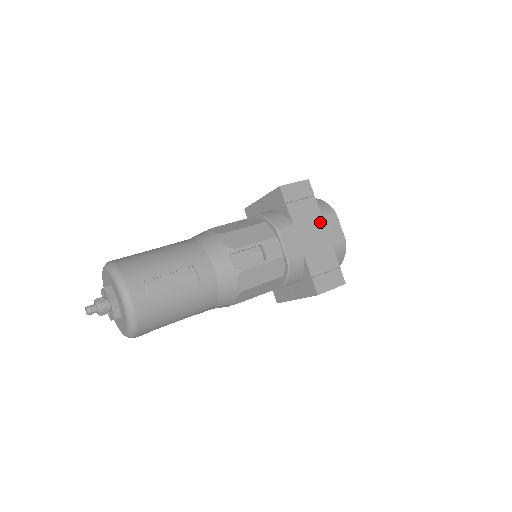
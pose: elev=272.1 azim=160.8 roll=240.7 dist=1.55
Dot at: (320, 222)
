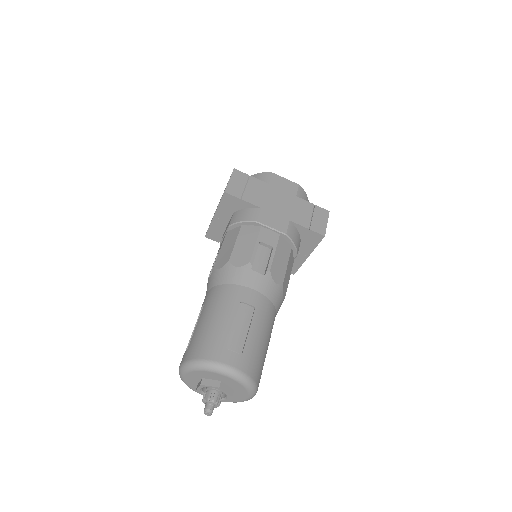
Dot at: (272, 189)
